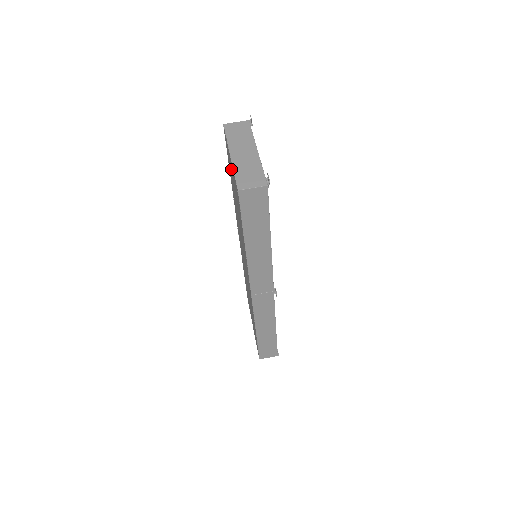
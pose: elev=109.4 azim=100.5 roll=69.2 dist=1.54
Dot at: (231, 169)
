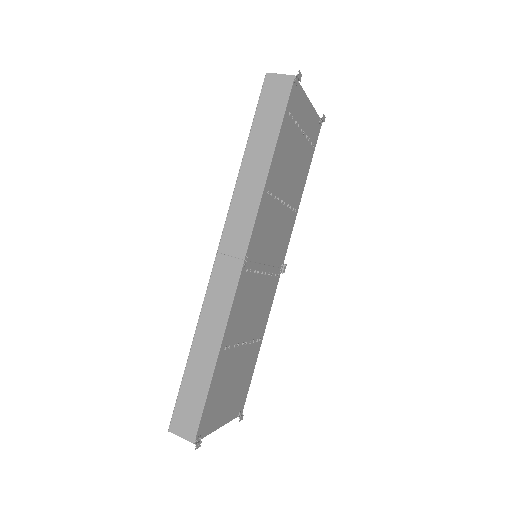
Dot at: occluded
